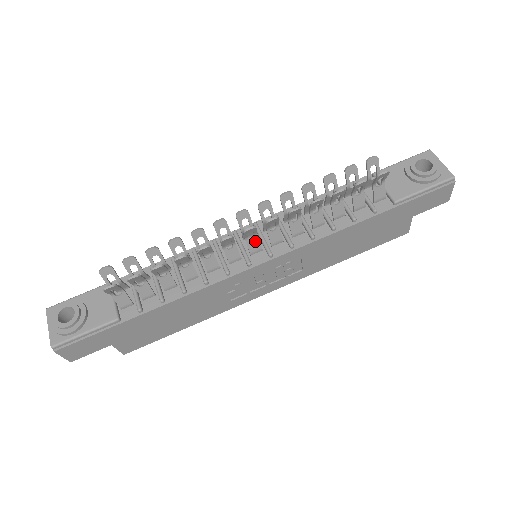
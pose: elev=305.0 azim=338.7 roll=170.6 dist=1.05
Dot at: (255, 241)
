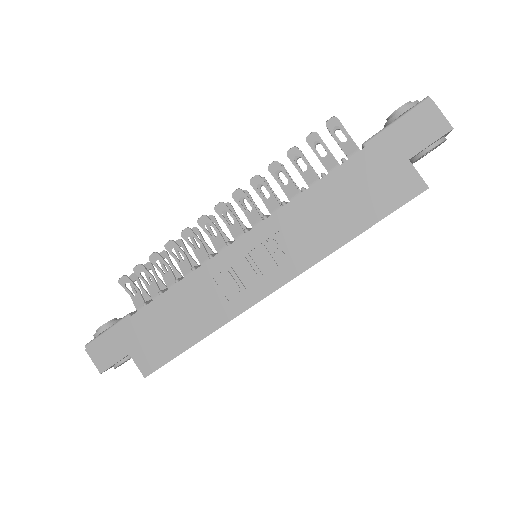
Dot at: (236, 225)
